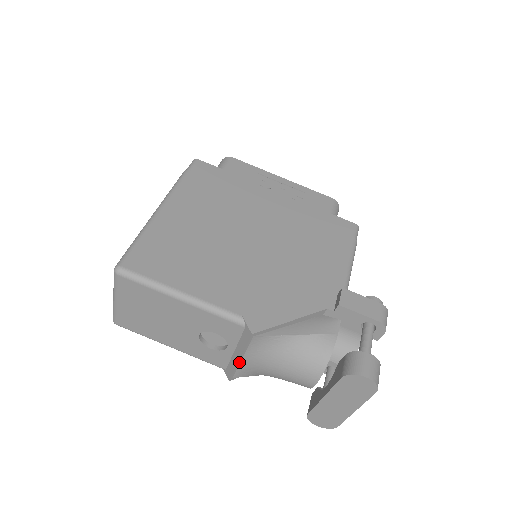
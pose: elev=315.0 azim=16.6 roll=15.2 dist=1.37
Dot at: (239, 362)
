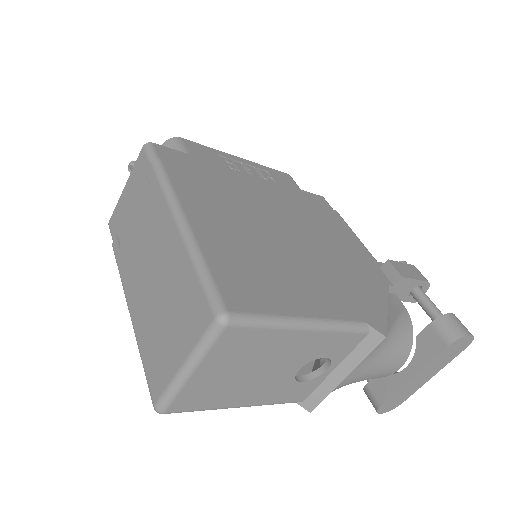
Dot at: (340, 381)
